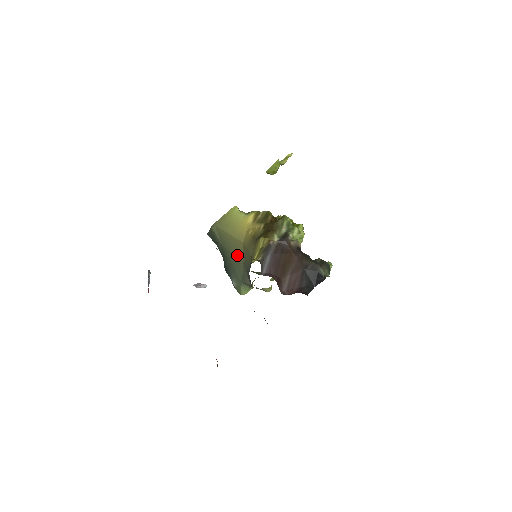
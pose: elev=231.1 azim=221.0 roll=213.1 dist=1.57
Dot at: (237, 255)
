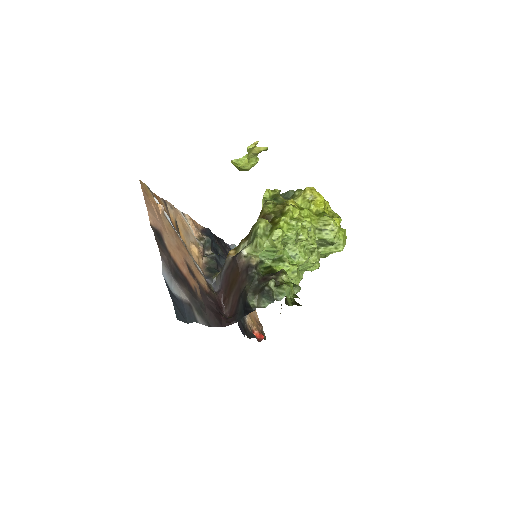
Dot at: occluded
